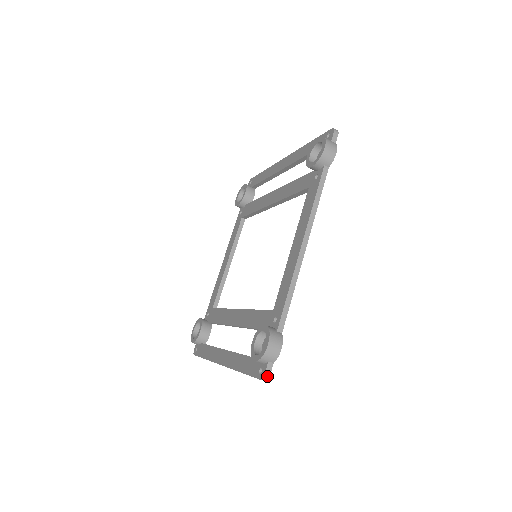
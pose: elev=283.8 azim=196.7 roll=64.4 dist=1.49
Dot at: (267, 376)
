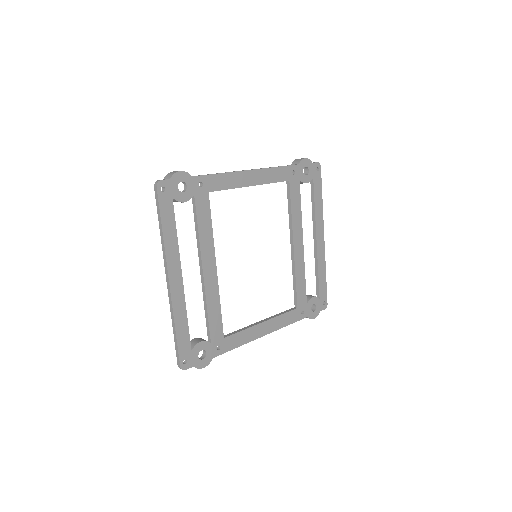
Dot at: (159, 181)
